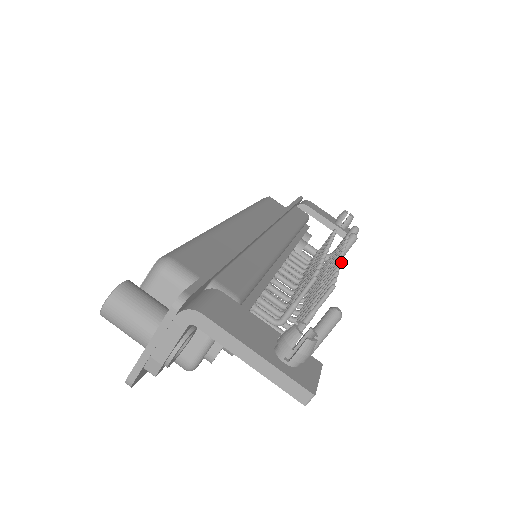
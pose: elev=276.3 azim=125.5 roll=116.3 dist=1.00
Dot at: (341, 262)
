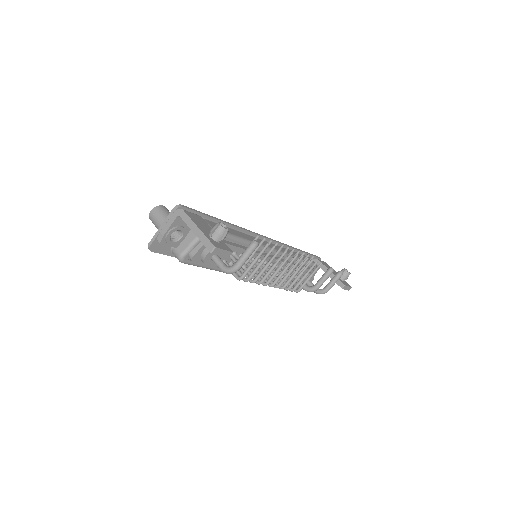
Dot at: (292, 252)
